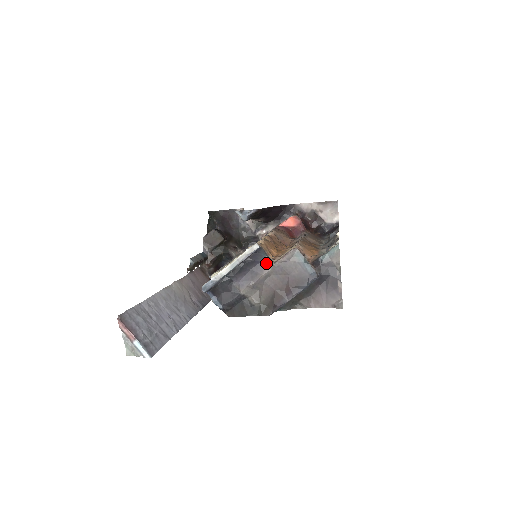
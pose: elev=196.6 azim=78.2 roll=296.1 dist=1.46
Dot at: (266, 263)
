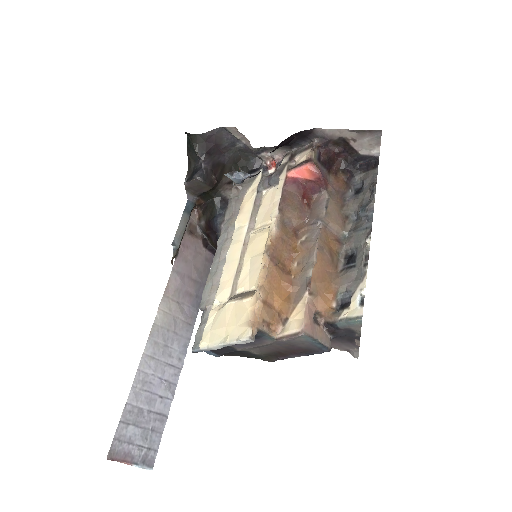
Dot at: (265, 339)
